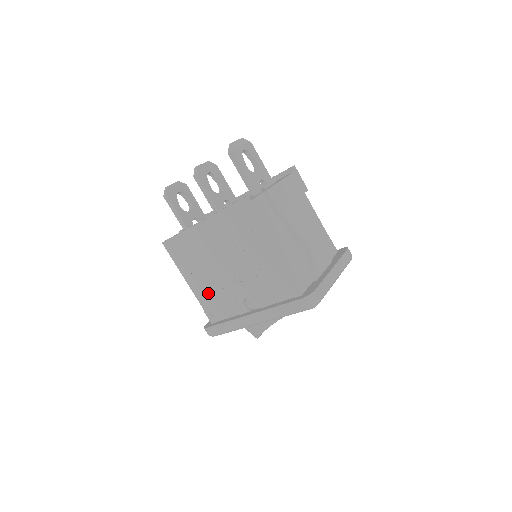
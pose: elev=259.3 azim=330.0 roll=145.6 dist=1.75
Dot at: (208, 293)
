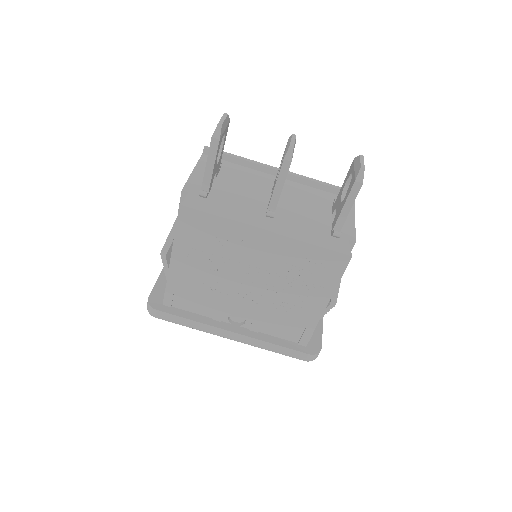
Dot at: (192, 283)
